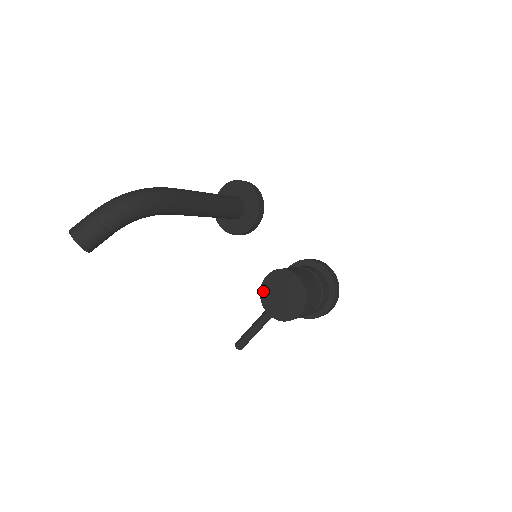
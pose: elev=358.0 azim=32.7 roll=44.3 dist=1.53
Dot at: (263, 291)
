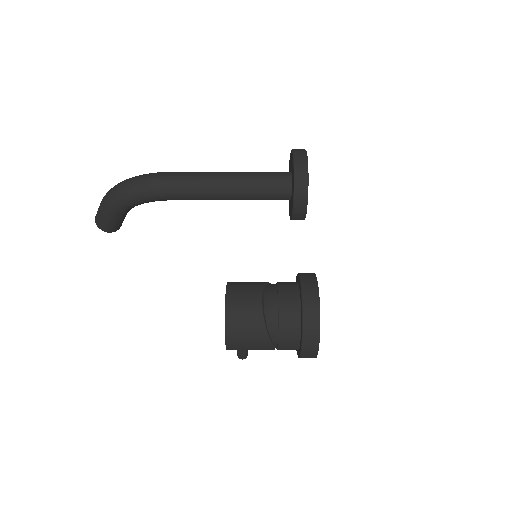
Dot at: occluded
